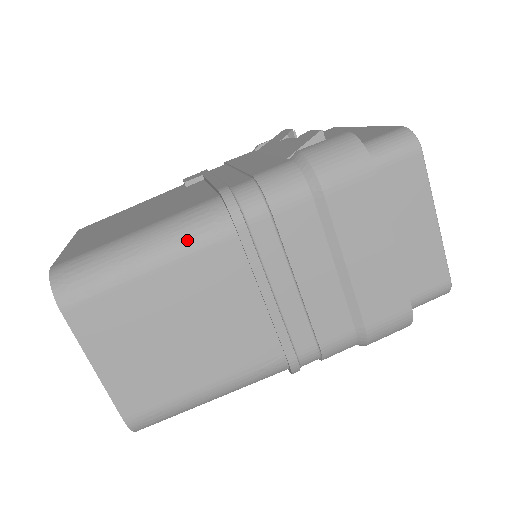
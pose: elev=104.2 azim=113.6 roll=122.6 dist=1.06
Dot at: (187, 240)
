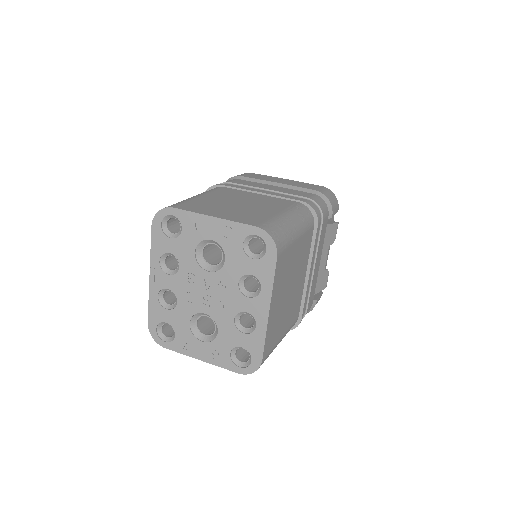
Dot at: occluded
